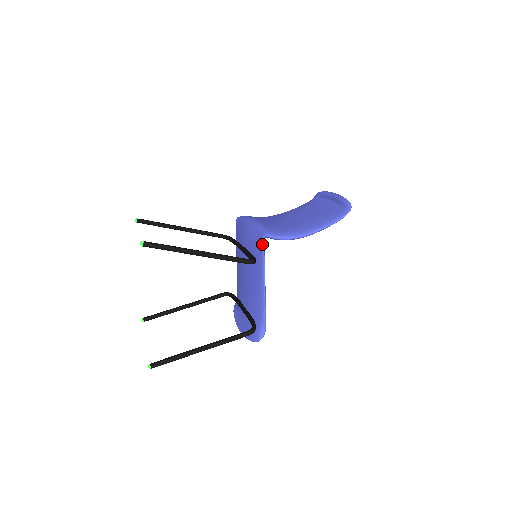
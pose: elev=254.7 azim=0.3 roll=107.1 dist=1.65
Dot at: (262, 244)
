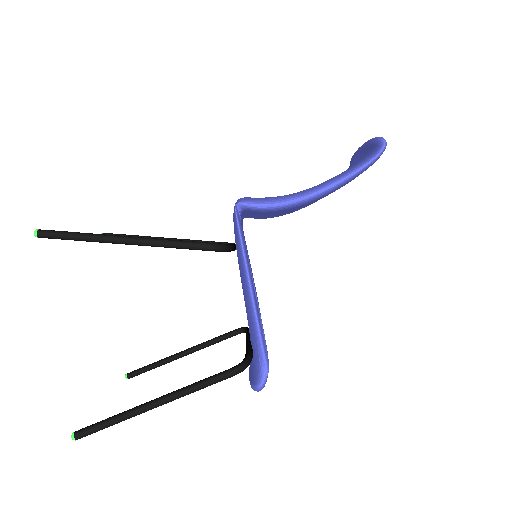
Dot at: (235, 219)
